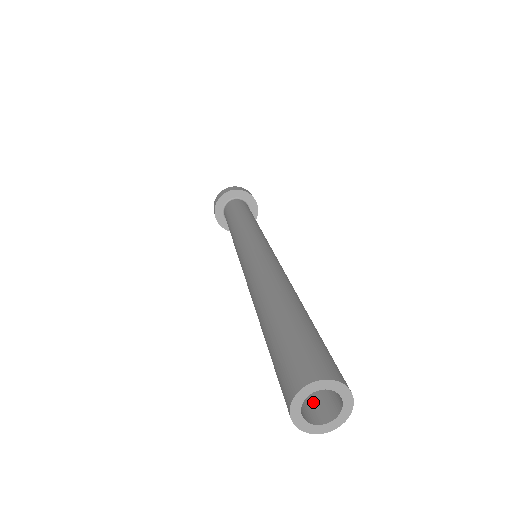
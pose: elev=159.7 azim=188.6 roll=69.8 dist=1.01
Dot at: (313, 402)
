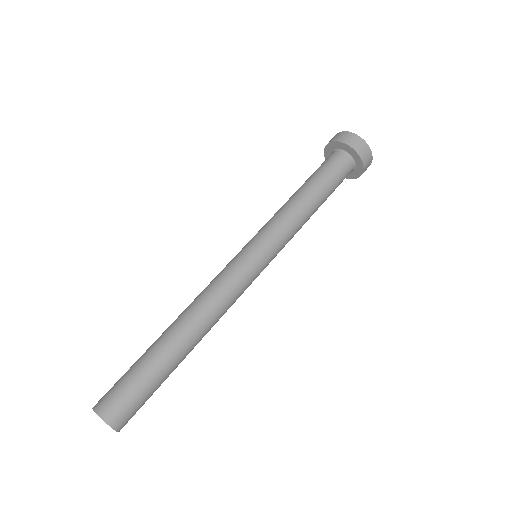
Dot at: occluded
